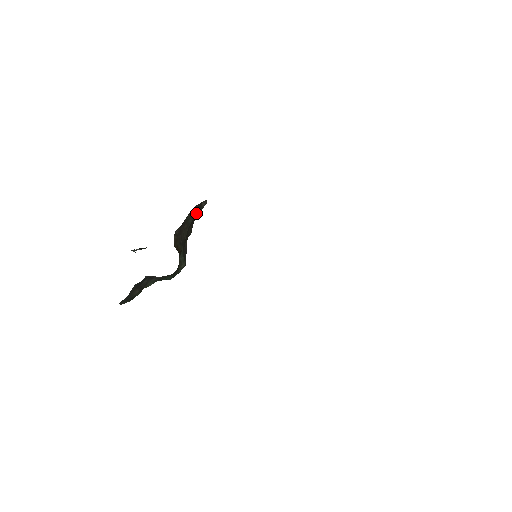
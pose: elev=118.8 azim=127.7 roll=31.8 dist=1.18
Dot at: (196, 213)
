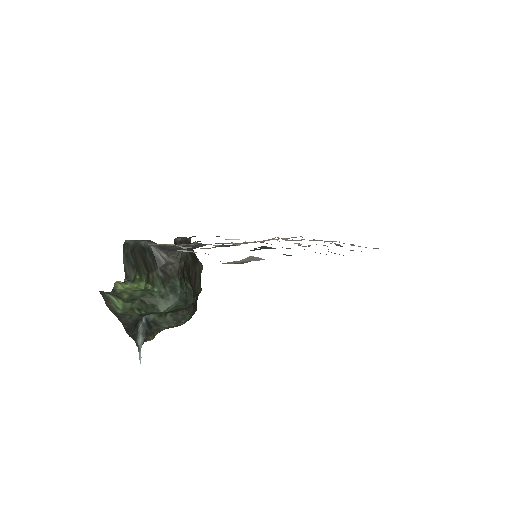
Dot at: (194, 259)
